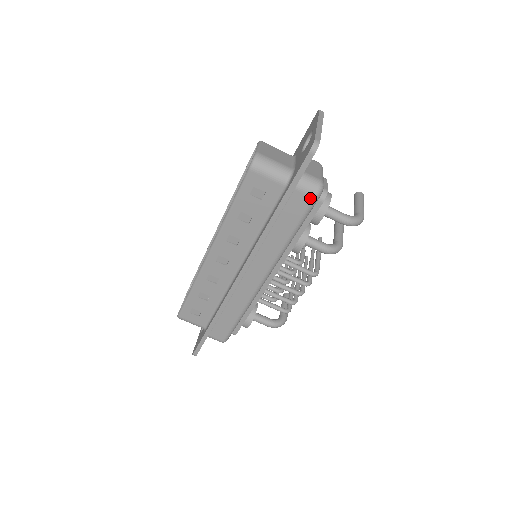
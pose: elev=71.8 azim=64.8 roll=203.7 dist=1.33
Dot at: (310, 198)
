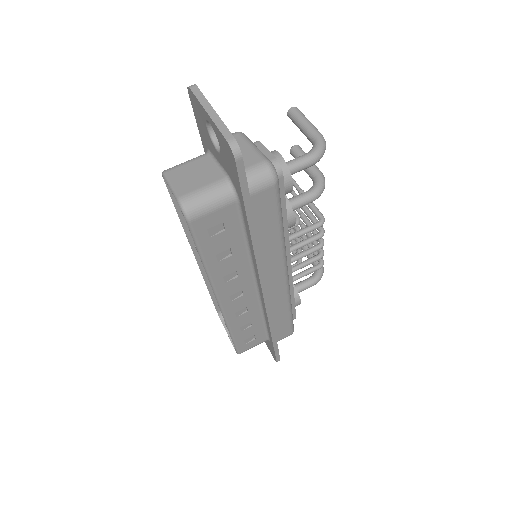
Dot at: (271, 189)
